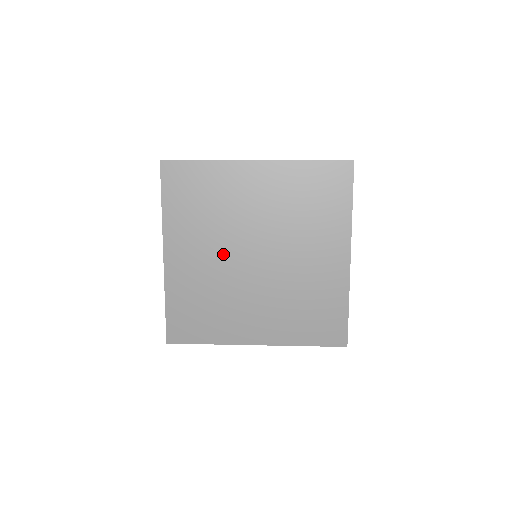
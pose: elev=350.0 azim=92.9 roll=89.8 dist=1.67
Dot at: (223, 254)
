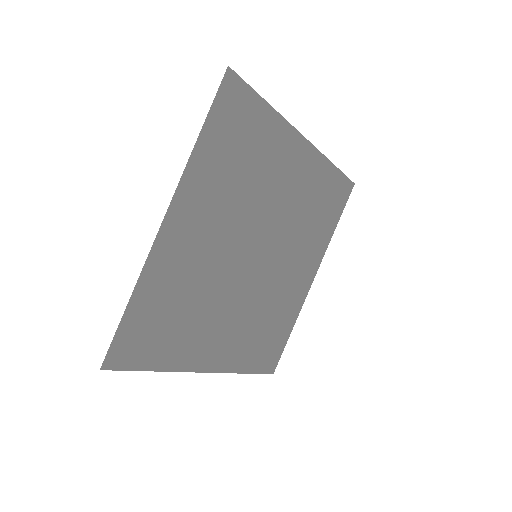
Dot at: (230, 243)
